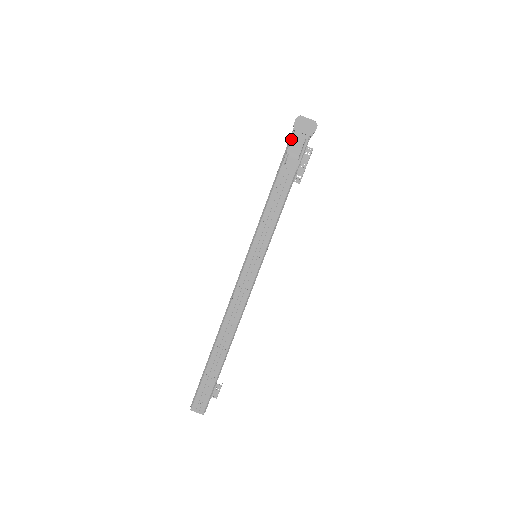
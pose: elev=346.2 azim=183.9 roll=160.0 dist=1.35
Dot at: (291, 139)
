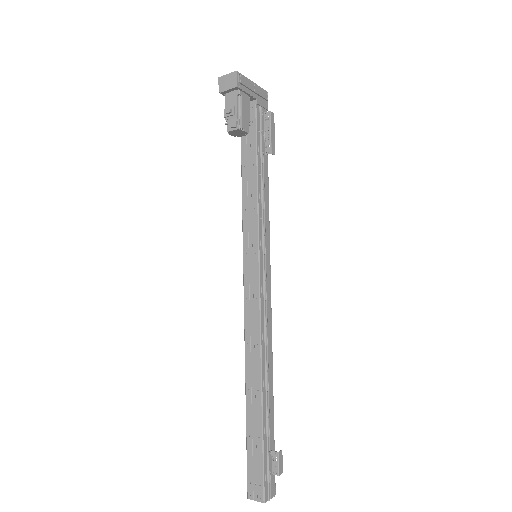
Dot at: occluded
